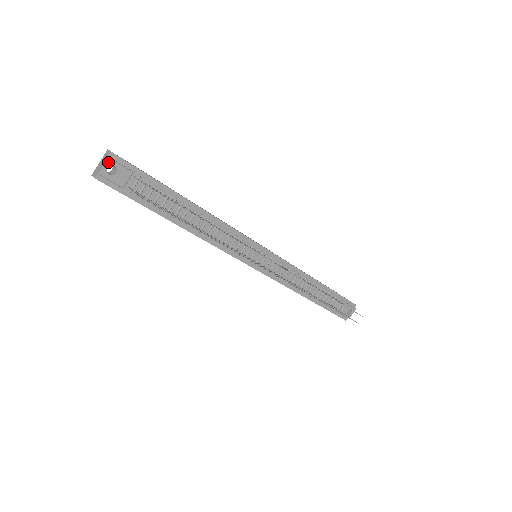
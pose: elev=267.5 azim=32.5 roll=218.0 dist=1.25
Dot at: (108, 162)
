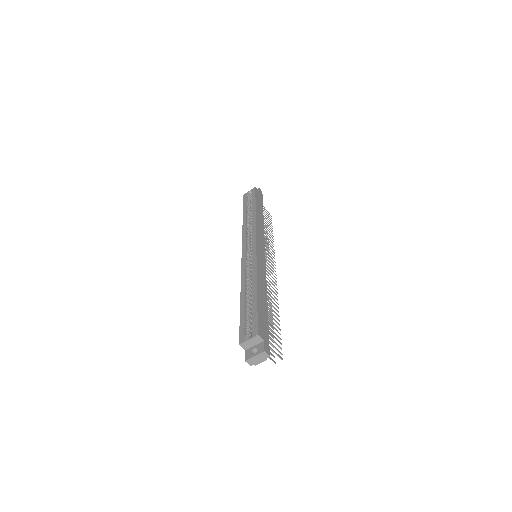
Dot at: (265, 360)
